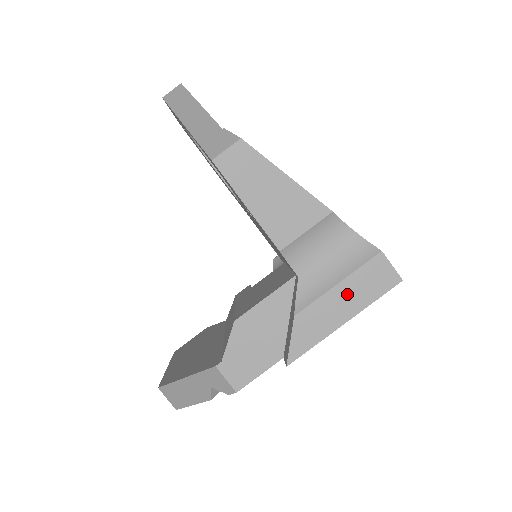
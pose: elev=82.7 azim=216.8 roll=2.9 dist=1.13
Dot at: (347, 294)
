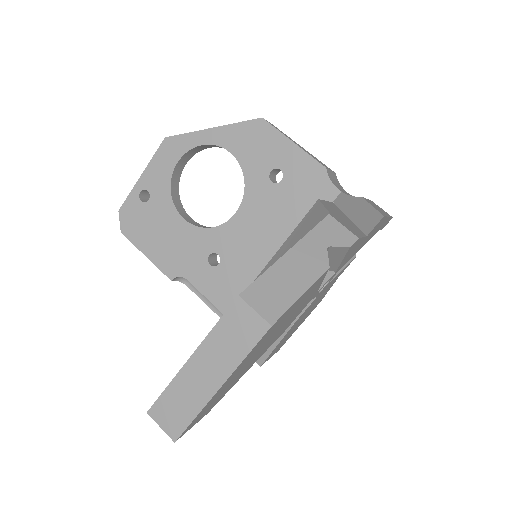
Dot at: (376, 206)
